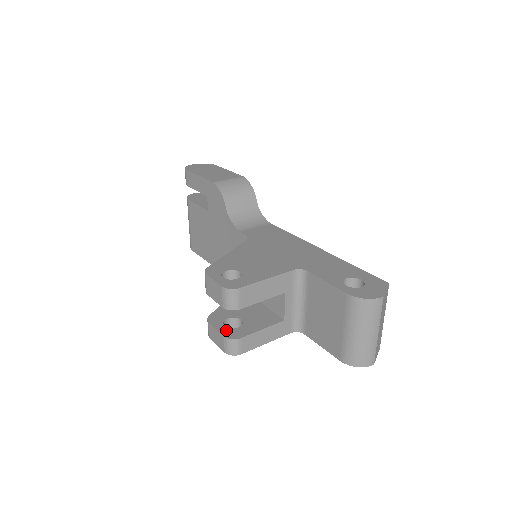
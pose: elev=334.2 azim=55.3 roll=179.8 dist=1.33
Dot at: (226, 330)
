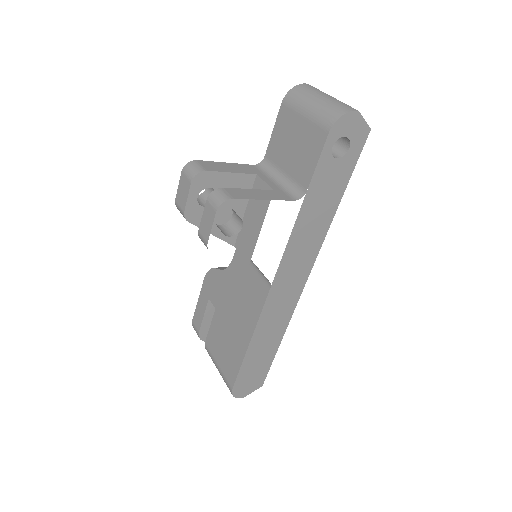
Dot at: occluded
